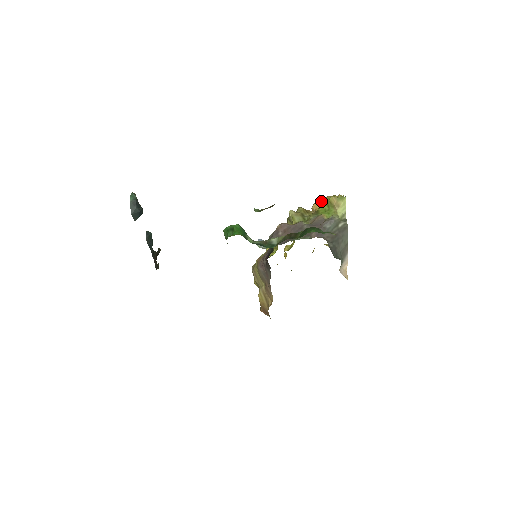
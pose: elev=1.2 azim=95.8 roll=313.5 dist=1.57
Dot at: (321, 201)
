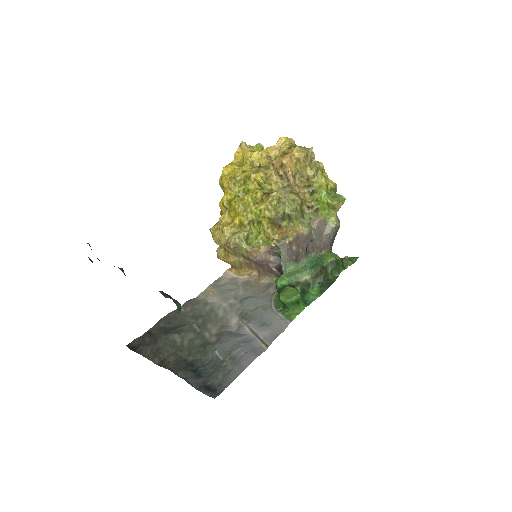
Dot at: (293, 155)
